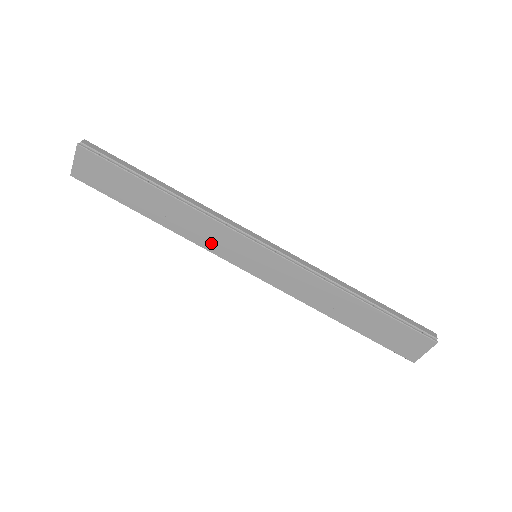
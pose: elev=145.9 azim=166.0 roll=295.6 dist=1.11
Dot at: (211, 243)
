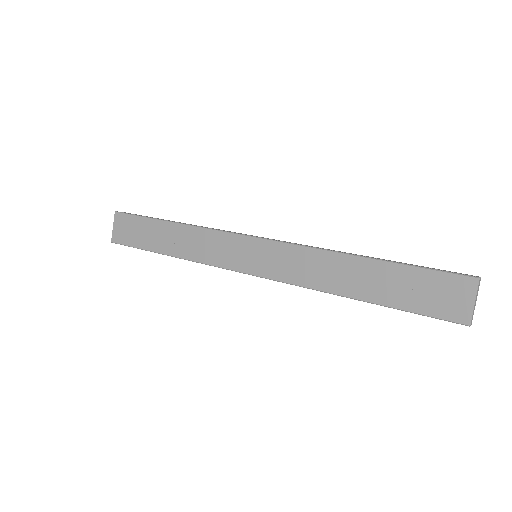
Dot at: (214, 256)
